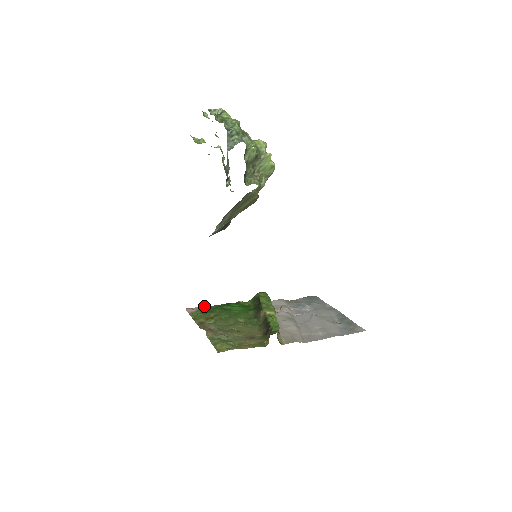
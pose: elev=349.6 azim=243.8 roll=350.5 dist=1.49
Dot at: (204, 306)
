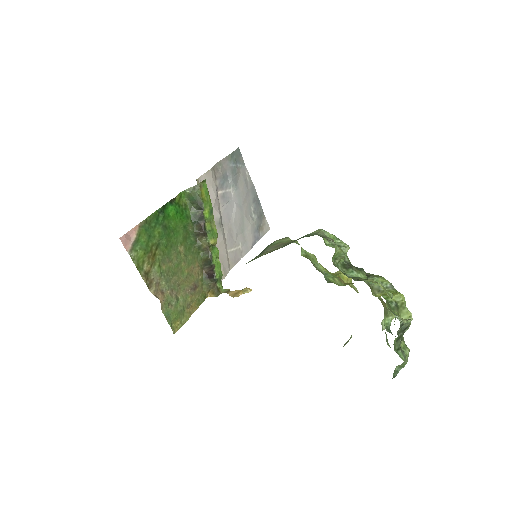
Dot at: (140, 223)
